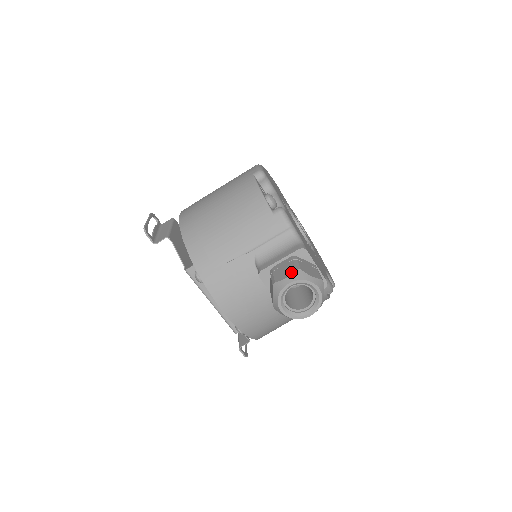
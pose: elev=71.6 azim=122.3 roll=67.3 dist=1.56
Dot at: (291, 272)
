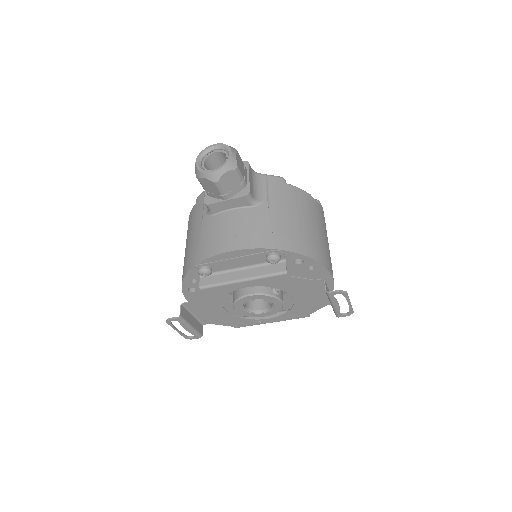
Dot at: occluded
